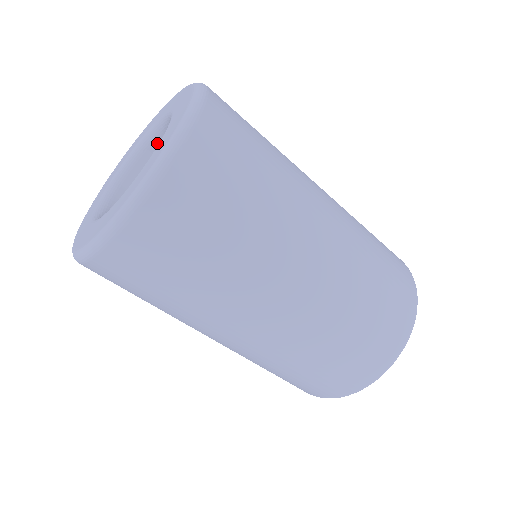
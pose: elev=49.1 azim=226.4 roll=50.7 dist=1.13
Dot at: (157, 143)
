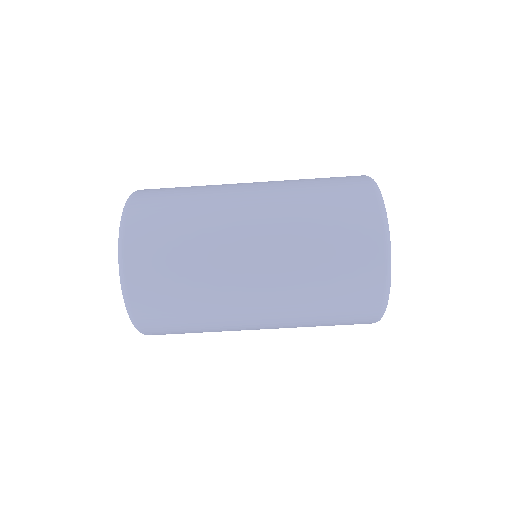
Dot at: occluded
